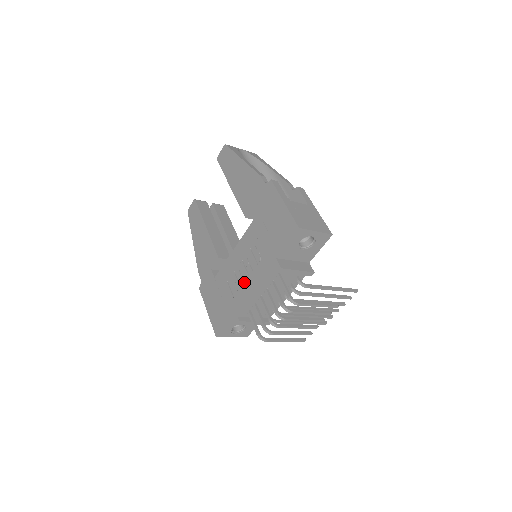
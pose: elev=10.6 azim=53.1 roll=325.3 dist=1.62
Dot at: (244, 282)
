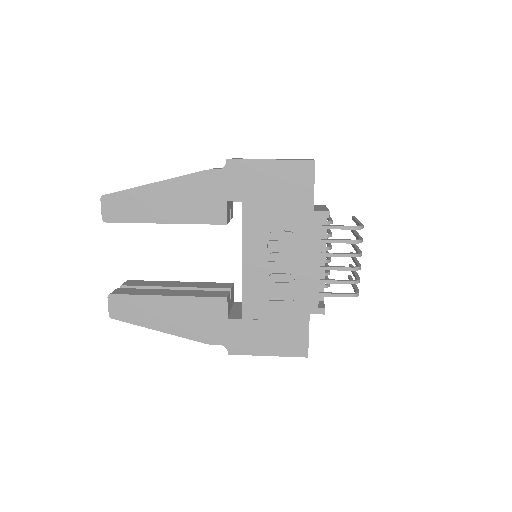
Dot at: (292, 274)
